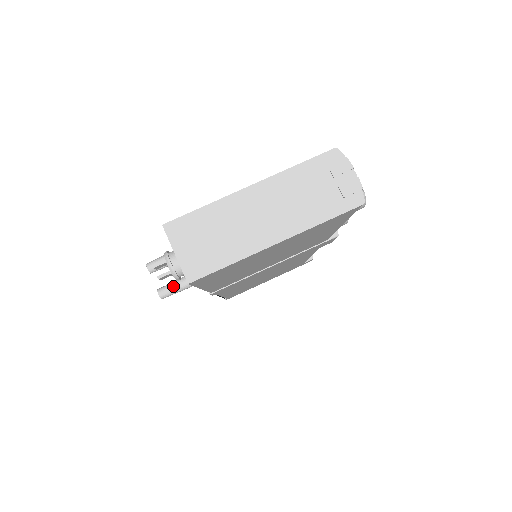
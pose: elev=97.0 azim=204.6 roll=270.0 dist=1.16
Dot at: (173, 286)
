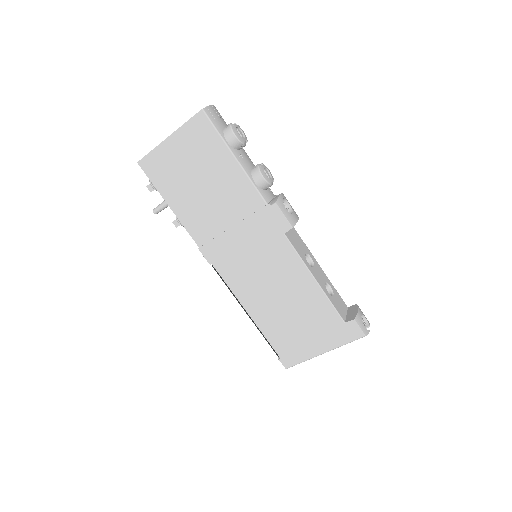
Dot at: (159, 205)
